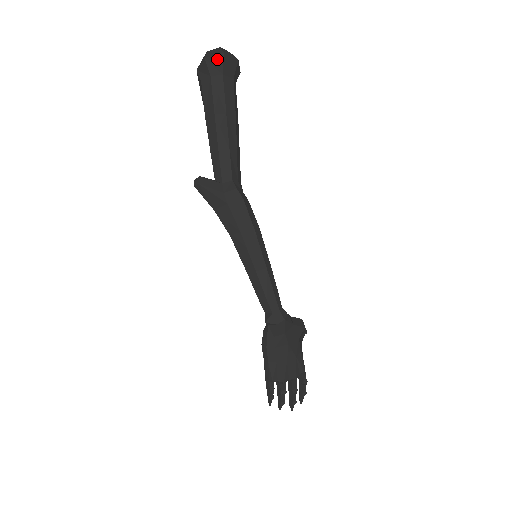
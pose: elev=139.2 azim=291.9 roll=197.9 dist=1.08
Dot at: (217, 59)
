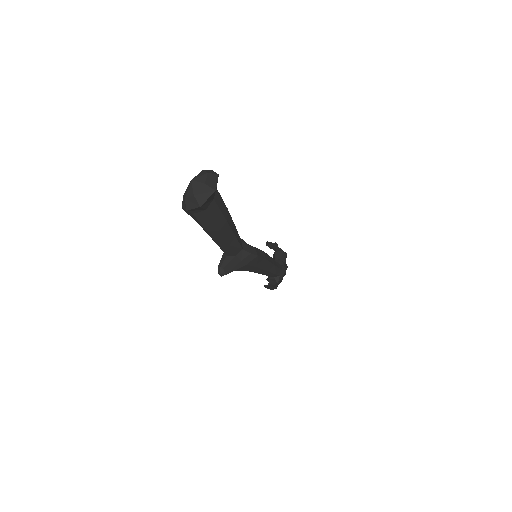
Dot at: (210, 198)
